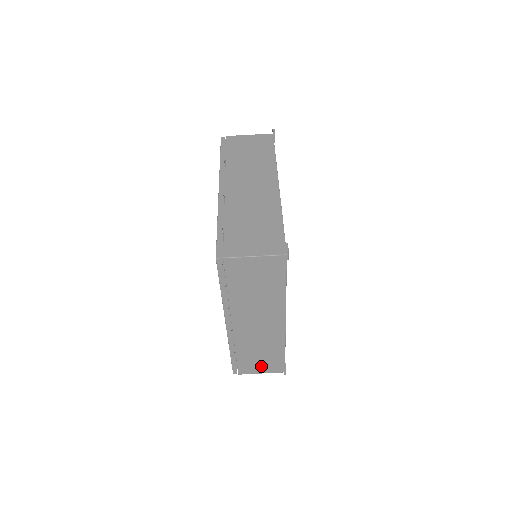
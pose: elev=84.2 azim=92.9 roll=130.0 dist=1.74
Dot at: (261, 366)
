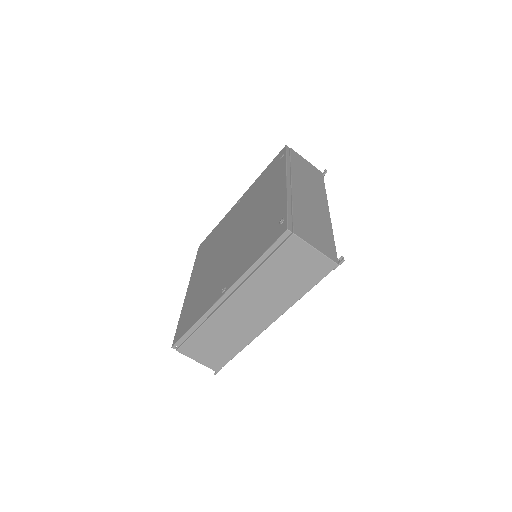
Dot at: (205, 354)
